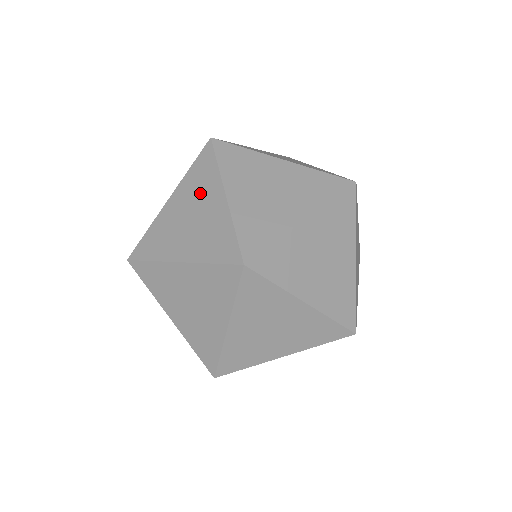
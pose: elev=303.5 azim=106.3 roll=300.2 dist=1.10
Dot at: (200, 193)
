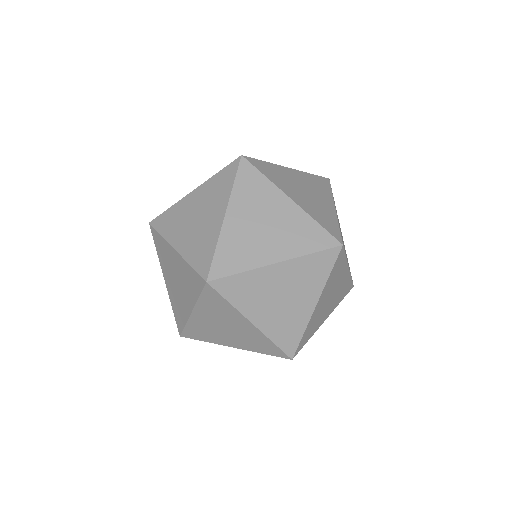
Dot at: (224, 317)
